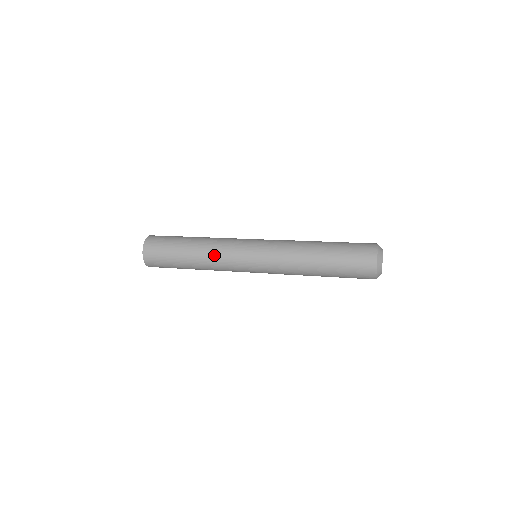
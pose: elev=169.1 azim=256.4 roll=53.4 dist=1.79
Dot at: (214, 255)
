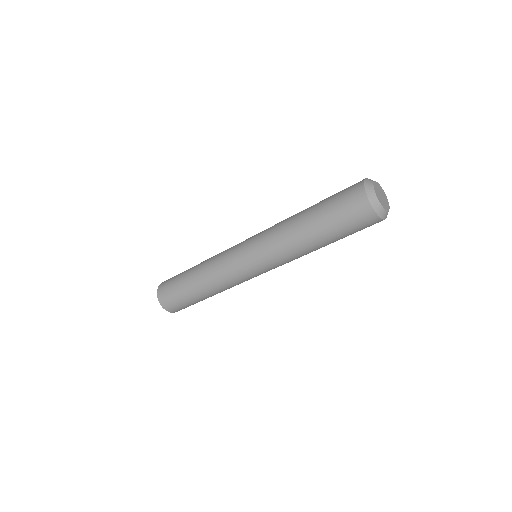
Dot at: occluded
